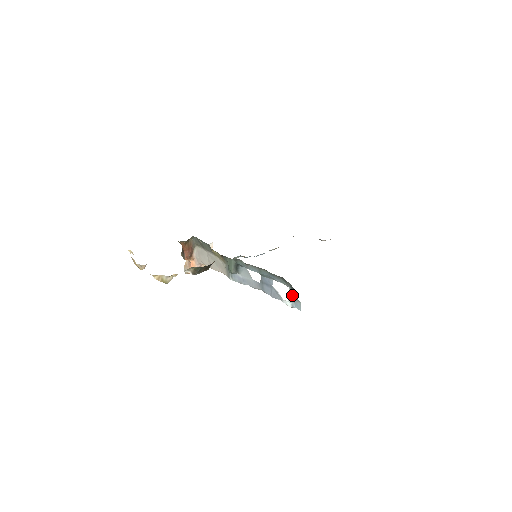
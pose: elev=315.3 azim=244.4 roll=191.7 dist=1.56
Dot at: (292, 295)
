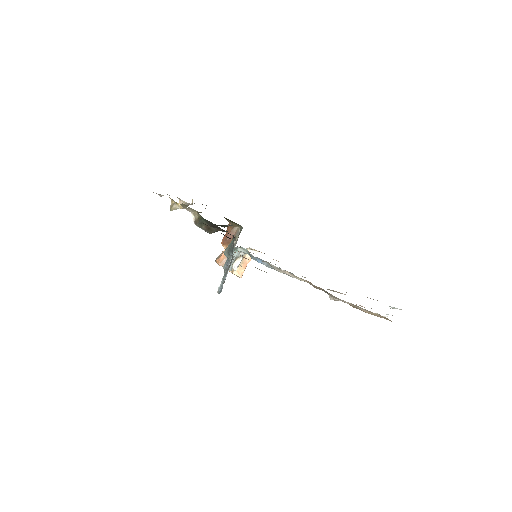
Dot at: (225, 274)
